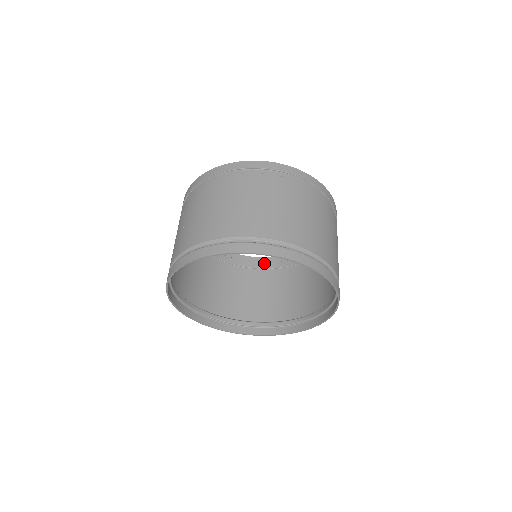
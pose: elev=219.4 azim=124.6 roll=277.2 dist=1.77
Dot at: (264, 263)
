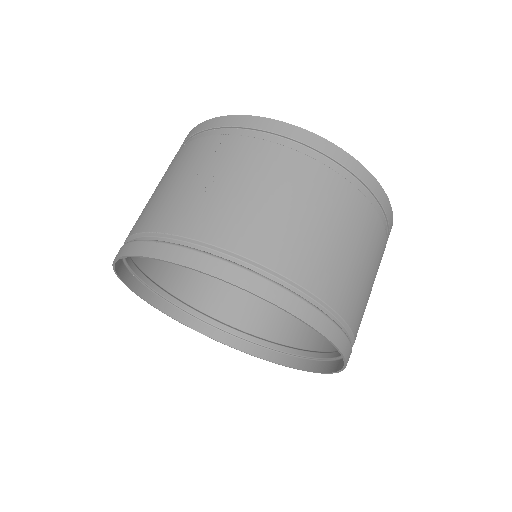
Dot at: occluded
